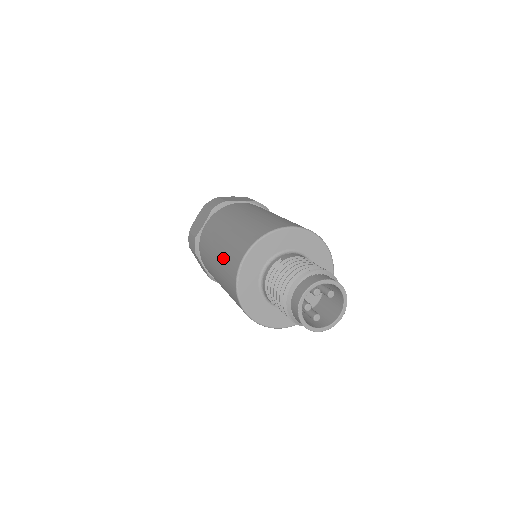
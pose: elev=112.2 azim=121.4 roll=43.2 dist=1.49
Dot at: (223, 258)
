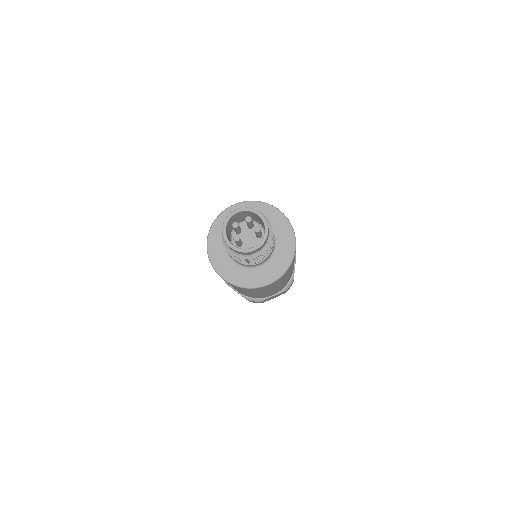
Dot at: occluded
